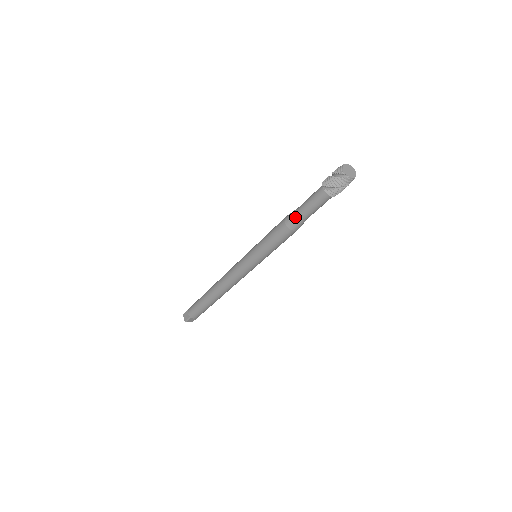
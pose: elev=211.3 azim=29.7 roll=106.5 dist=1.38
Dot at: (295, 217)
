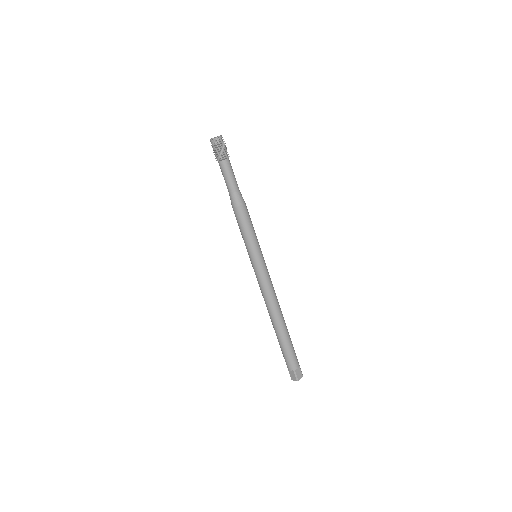
Dot at: (232, 196)
